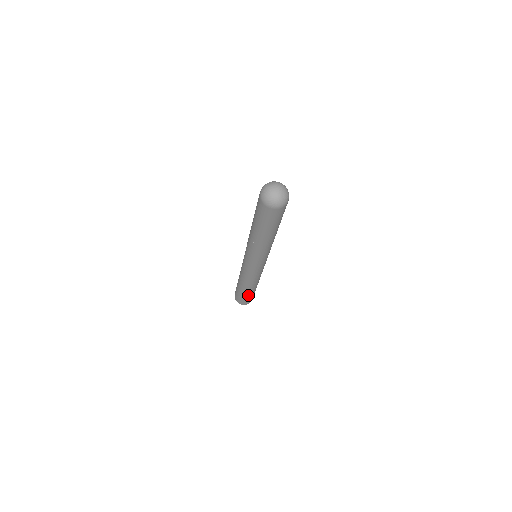
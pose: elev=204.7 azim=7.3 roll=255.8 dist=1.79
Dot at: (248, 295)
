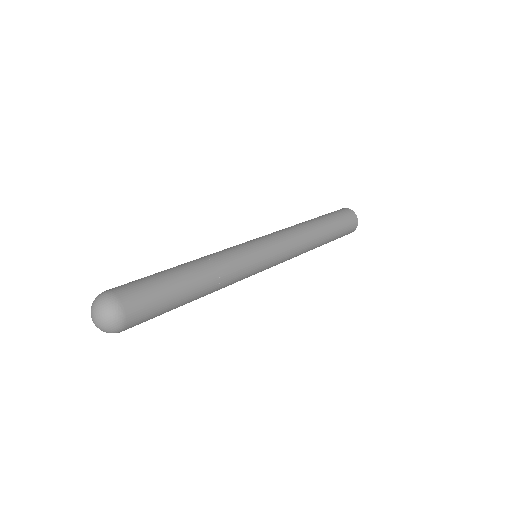
Dot at: (334, 238)
